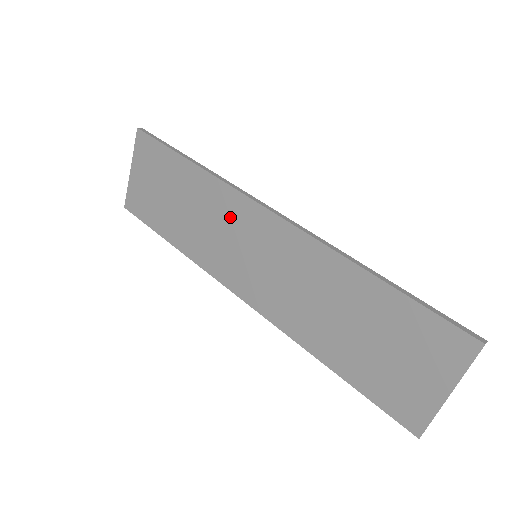
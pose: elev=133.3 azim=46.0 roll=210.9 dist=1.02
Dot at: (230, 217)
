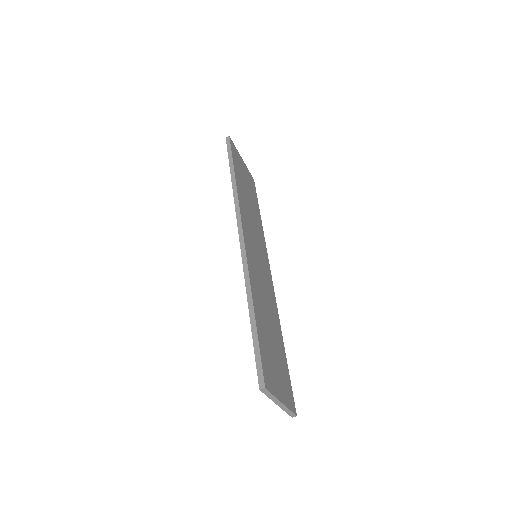
Dot at: occluded
